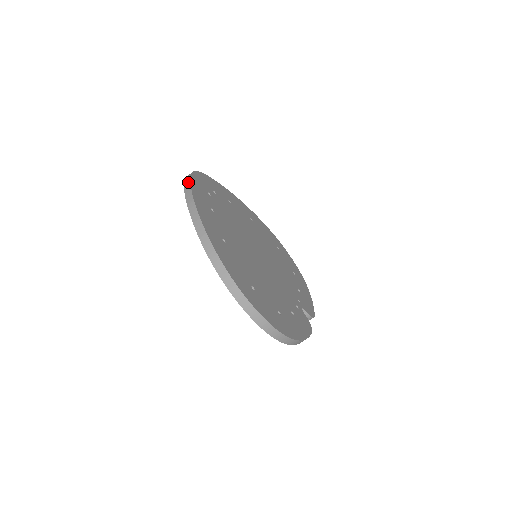
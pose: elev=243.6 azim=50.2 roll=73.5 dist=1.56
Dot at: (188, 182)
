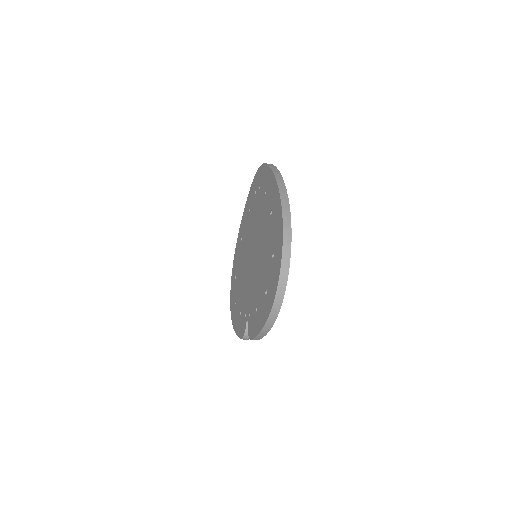
Dot at: (273, 165)
